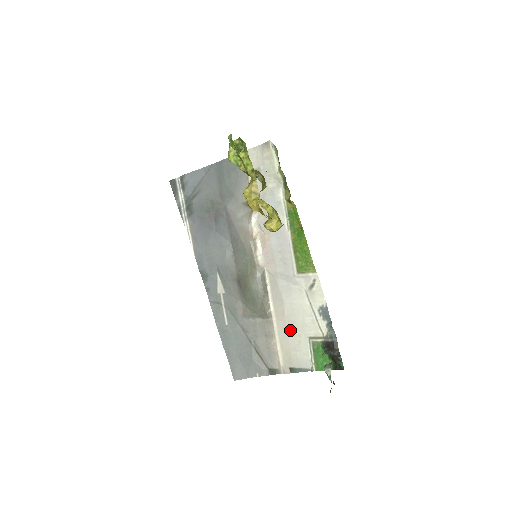
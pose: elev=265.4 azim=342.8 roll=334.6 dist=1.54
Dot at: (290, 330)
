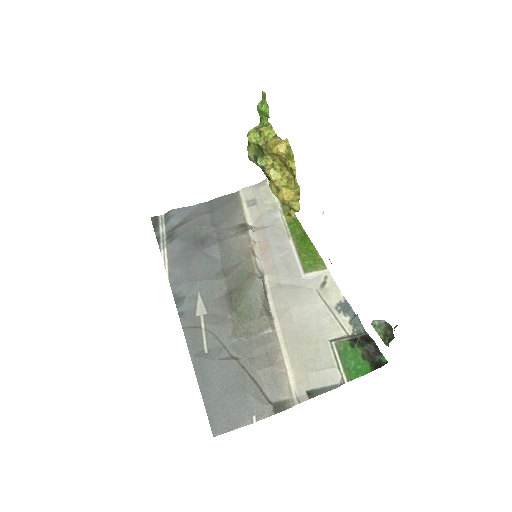
Dot at: (302, 337)
